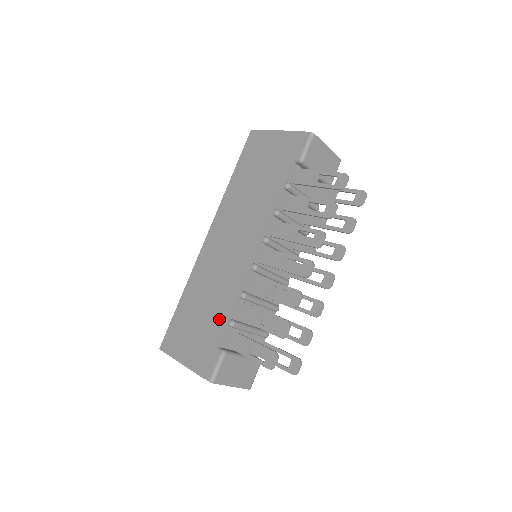
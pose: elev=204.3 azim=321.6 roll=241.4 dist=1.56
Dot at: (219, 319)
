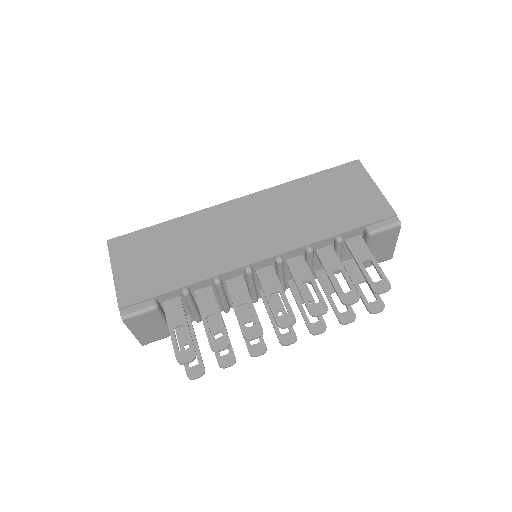
Dot at: (179, 277)
